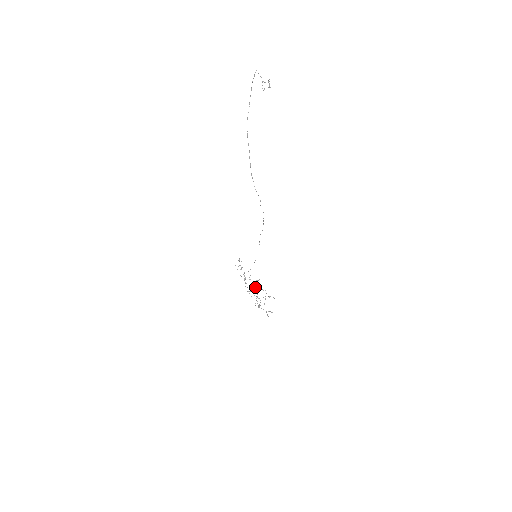
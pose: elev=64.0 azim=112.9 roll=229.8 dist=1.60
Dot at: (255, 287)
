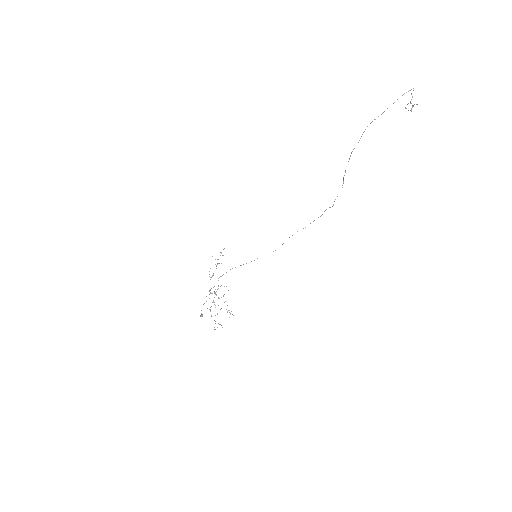
Dot at: occluded
